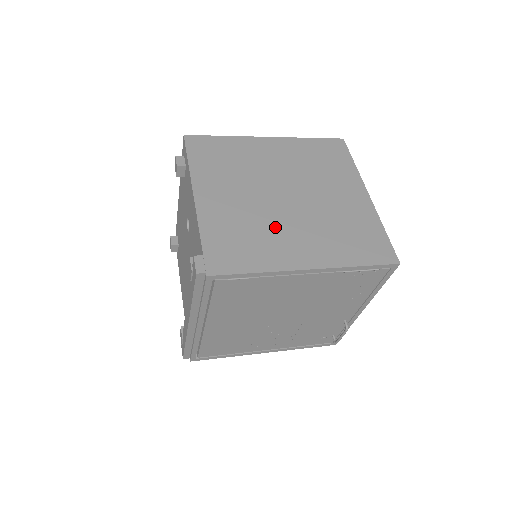
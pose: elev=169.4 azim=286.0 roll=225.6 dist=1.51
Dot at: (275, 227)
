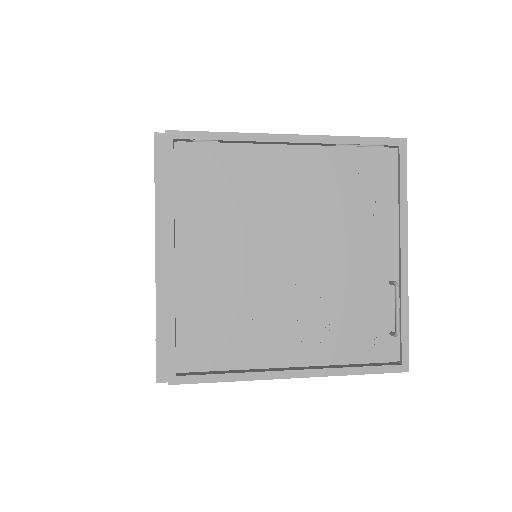
Dot at: occluded
